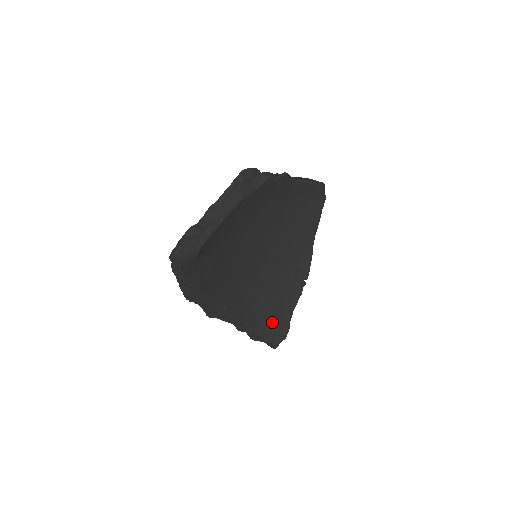
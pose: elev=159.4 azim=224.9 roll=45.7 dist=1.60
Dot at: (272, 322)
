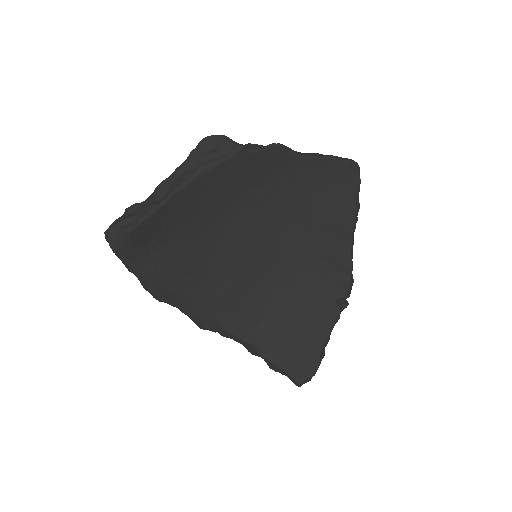
Dot at: (293, 349)
